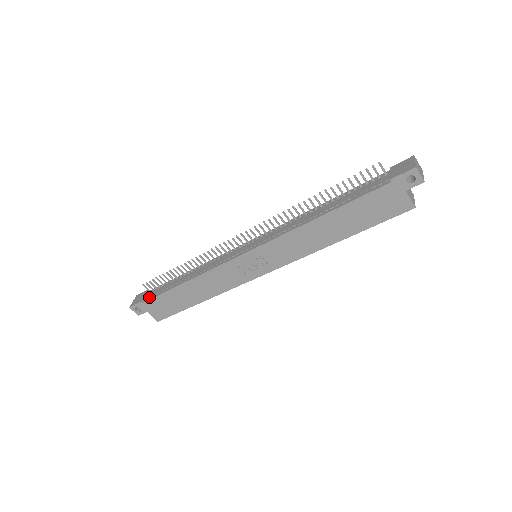
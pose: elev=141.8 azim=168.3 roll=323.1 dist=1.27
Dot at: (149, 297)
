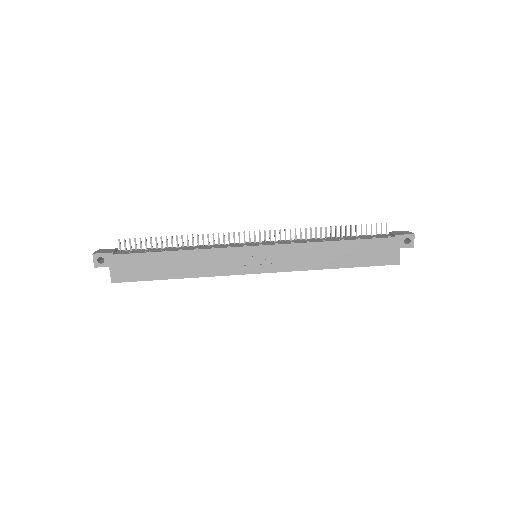
Dot at: (122, 253)
